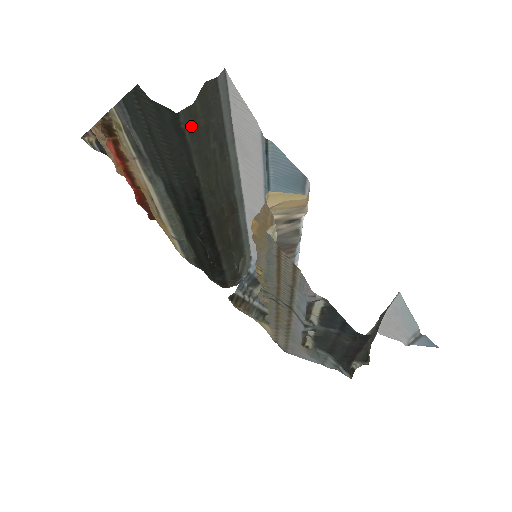
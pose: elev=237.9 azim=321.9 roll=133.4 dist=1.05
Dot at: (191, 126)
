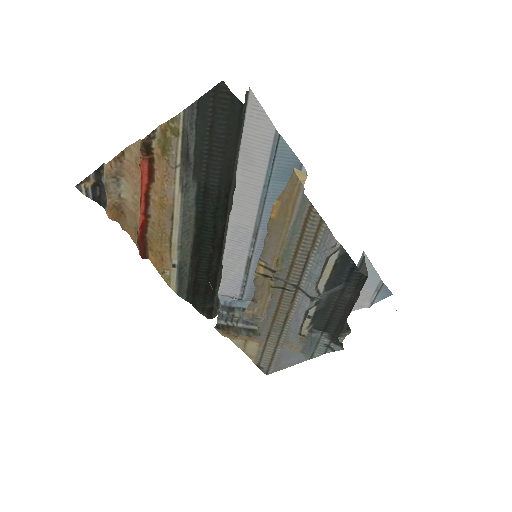
Dot at: (242, 121)
